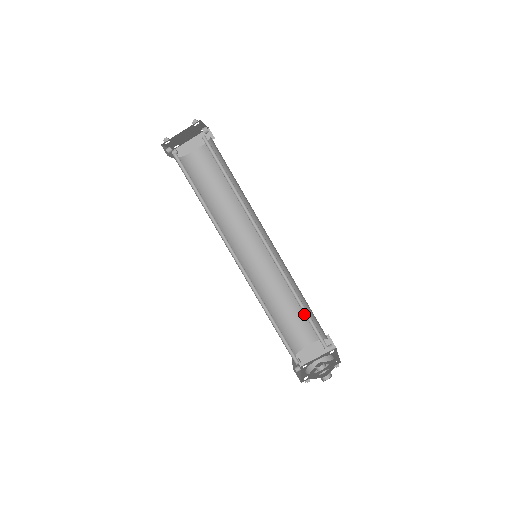
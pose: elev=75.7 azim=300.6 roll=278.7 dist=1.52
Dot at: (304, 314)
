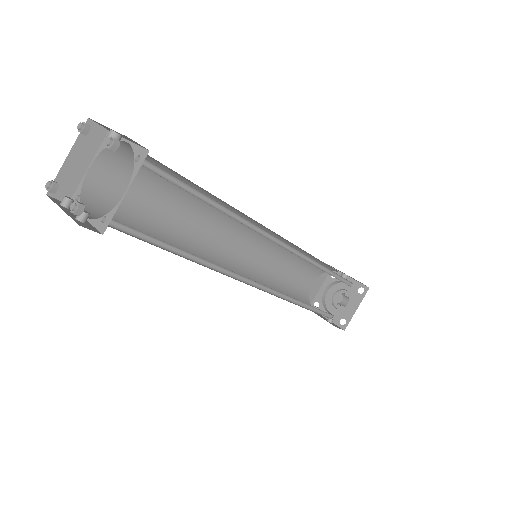
Dot at: (303, 265)
